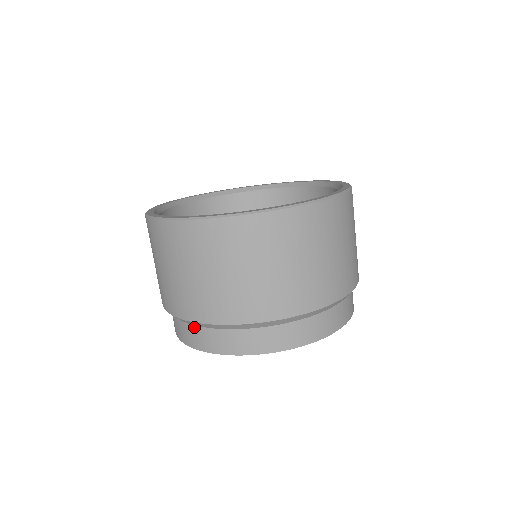
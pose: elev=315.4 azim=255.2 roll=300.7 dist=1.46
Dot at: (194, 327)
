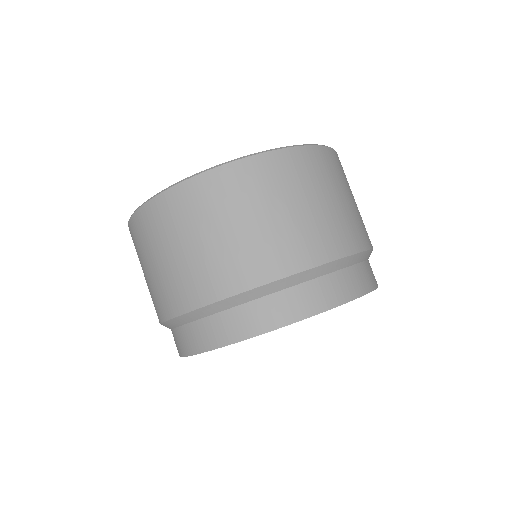
Dot at: (213, 317)
